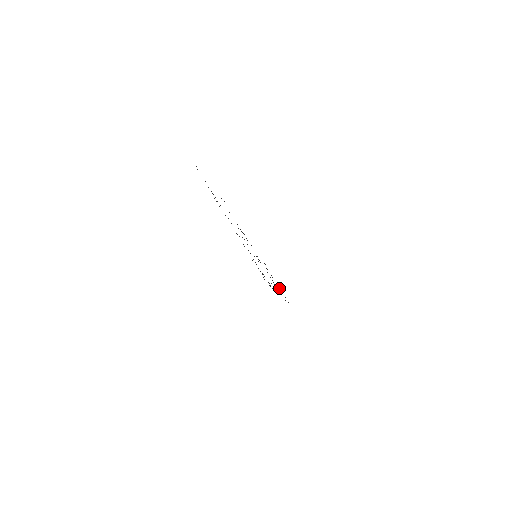
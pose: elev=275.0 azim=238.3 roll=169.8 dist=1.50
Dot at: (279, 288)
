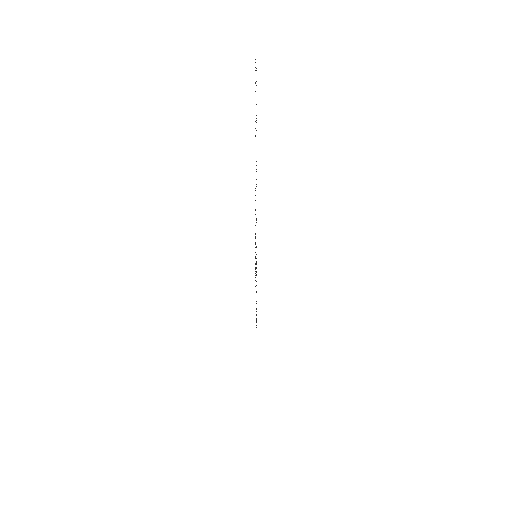
Dot at: occluded
